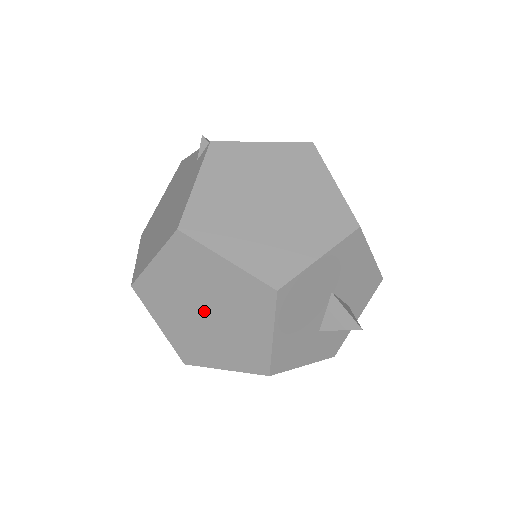
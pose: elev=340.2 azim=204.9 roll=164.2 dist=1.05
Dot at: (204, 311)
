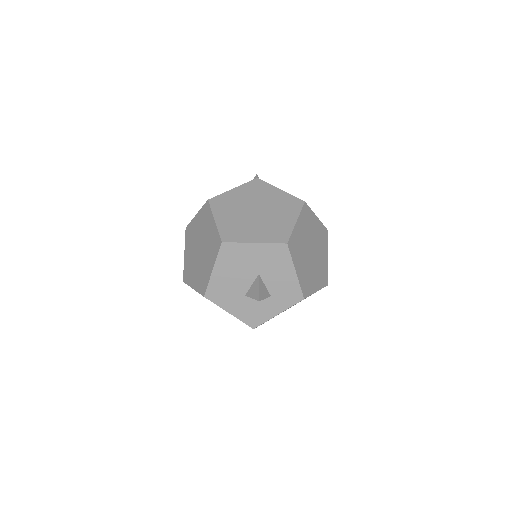
Dot at: (199, 249)
